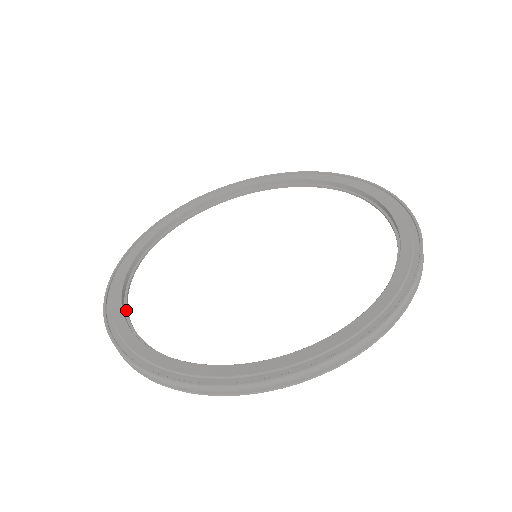
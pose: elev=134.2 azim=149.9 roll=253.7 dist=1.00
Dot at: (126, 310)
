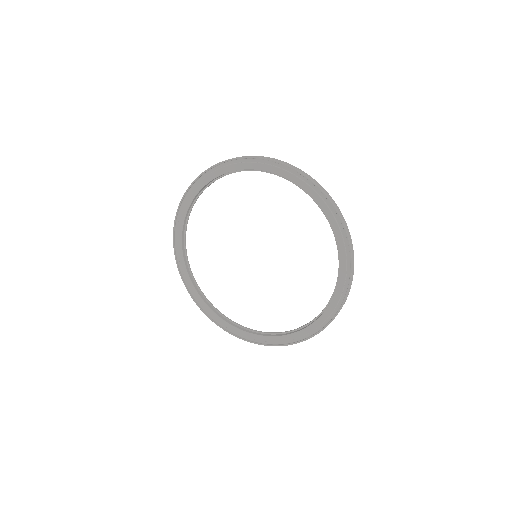
Dot at: (248, 330)
